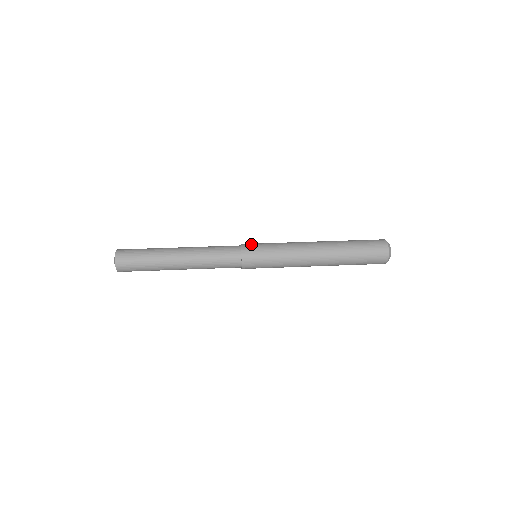
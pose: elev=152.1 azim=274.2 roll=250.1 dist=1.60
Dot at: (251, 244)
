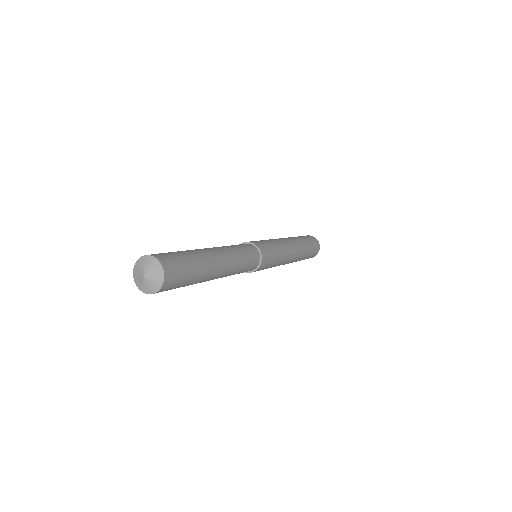
Dot at: (264, 246)
